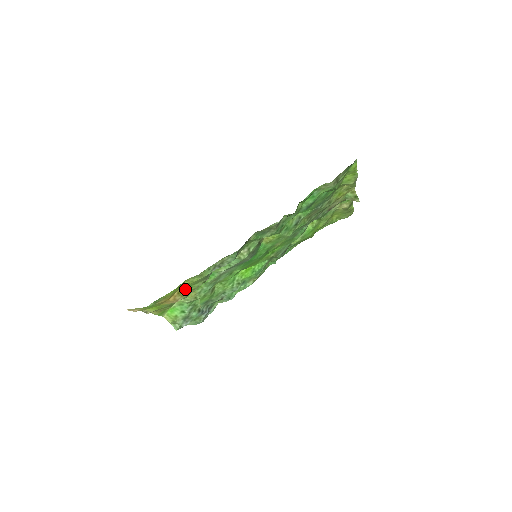
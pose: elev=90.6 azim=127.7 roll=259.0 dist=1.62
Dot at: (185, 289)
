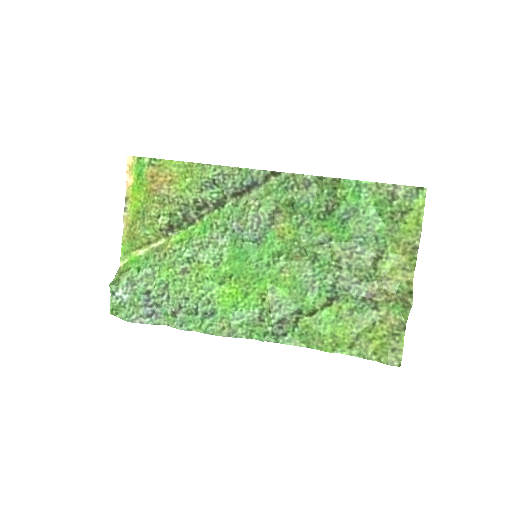
Dot at: (178, 186)
